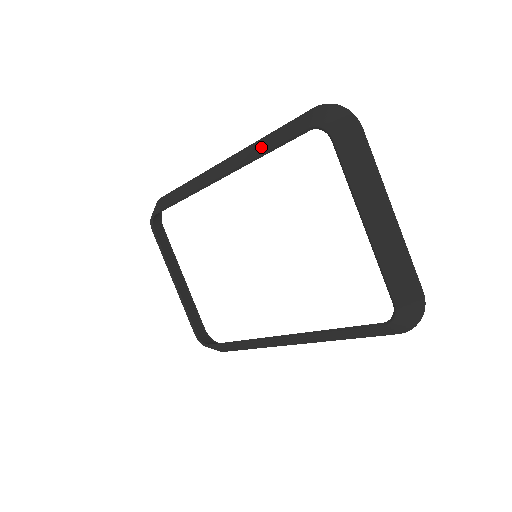
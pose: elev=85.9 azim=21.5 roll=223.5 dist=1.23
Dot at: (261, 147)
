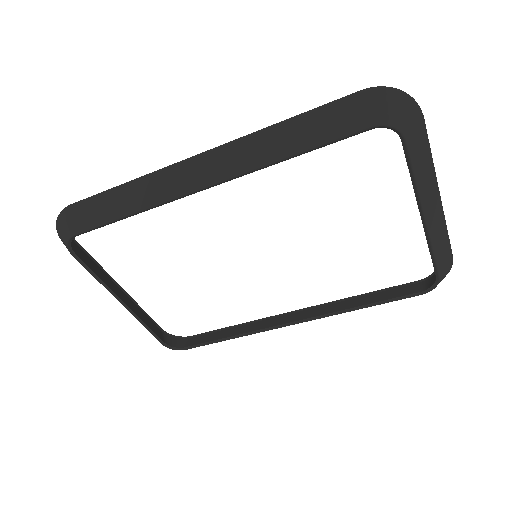
Dot at: (283, 145)
